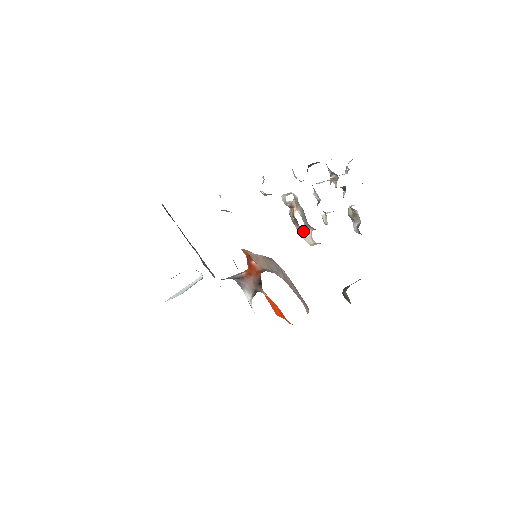
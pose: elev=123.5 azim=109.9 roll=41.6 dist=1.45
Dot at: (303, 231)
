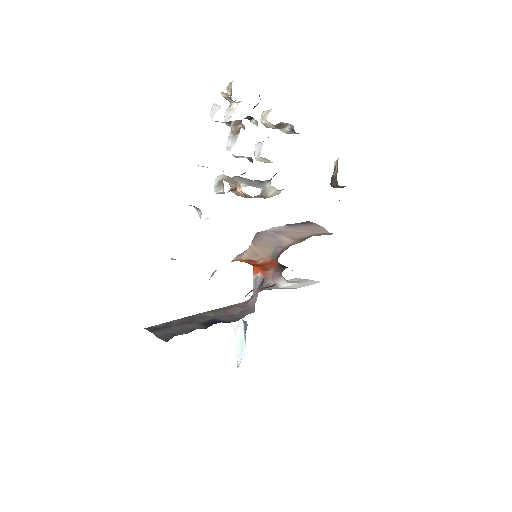
Dot at: (264, 194)
